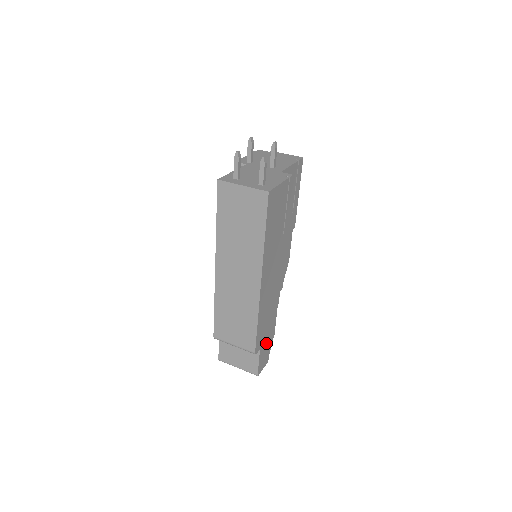
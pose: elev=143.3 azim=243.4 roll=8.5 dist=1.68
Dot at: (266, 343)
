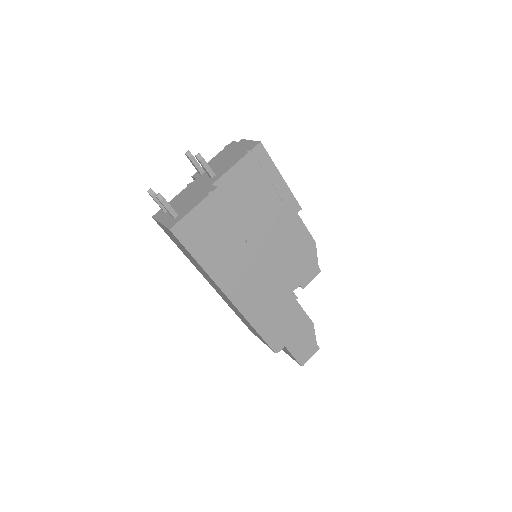
Dot at: (298, 337)
